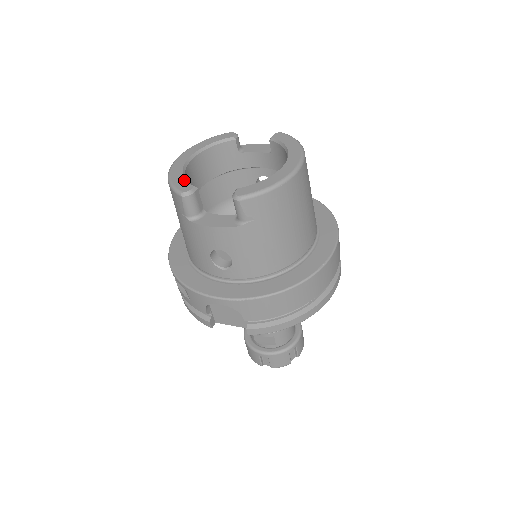
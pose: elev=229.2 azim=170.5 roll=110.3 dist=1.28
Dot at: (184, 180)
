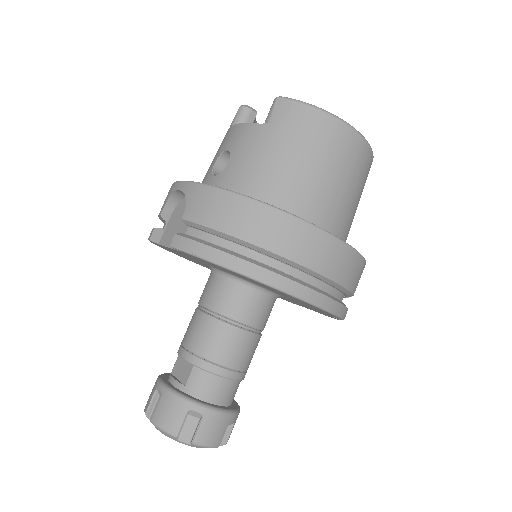
Dot at: occluded
